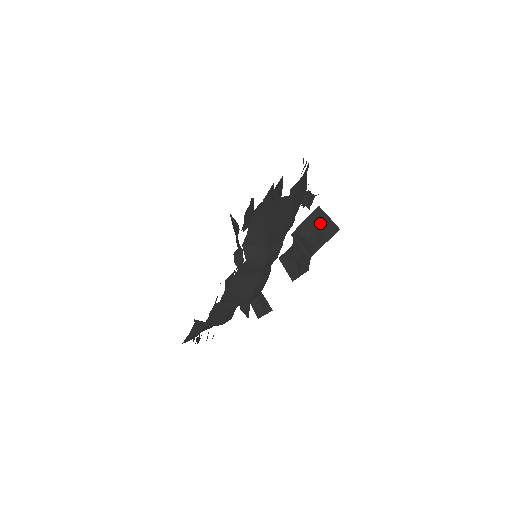
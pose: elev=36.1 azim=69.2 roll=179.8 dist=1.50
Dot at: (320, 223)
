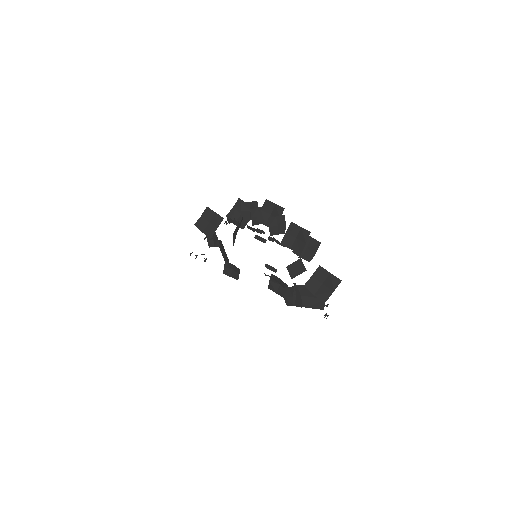
Dot at: occluded
